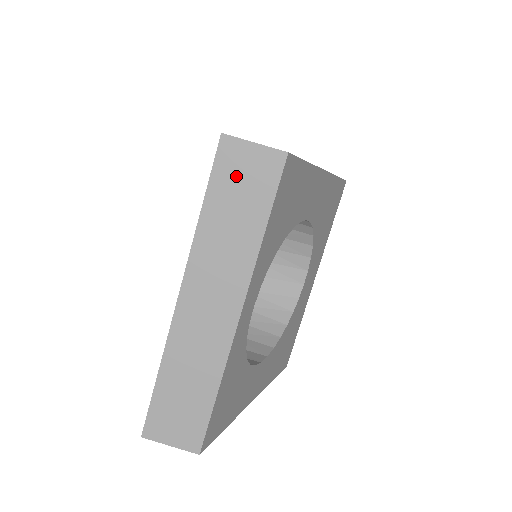
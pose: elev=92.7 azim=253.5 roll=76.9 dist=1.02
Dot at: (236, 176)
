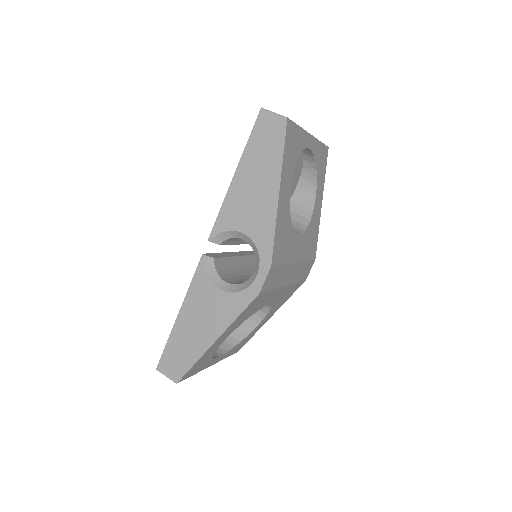
Dot at: occluded
